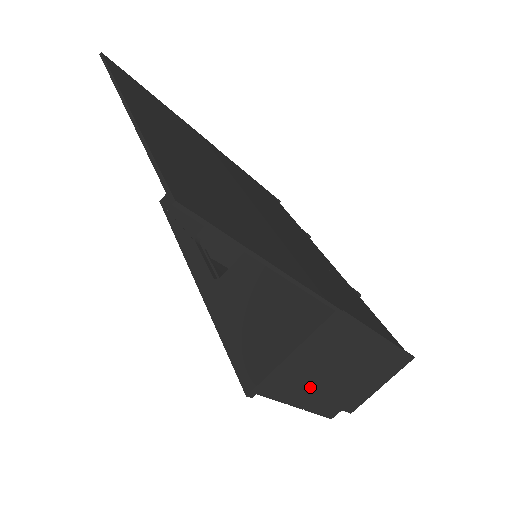
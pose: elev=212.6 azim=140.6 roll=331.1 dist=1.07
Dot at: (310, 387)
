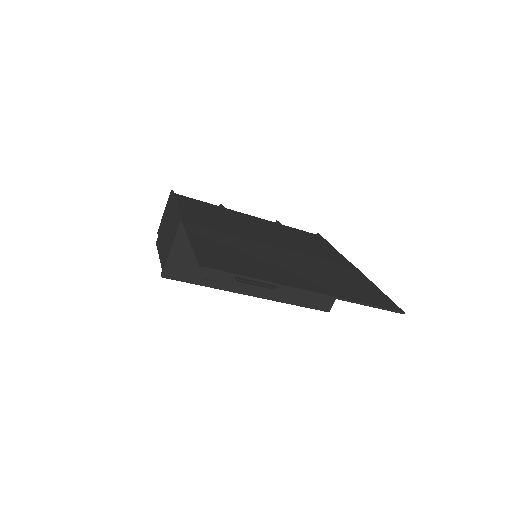
Dot at: occluded
